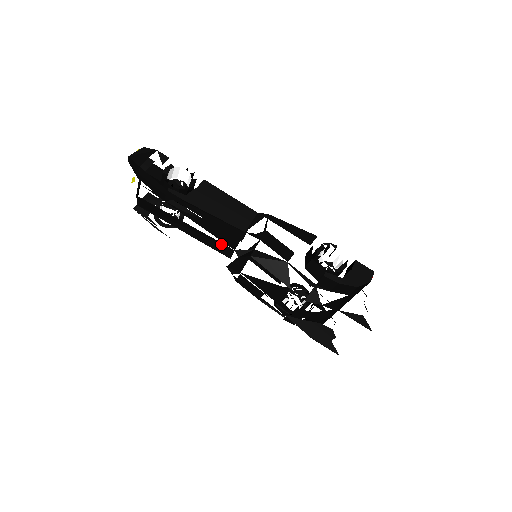
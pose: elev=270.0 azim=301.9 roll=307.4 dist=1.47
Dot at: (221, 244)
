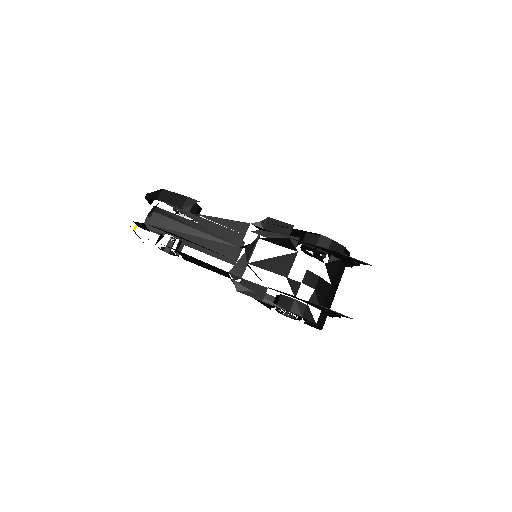
Dot at: (227, 244)
